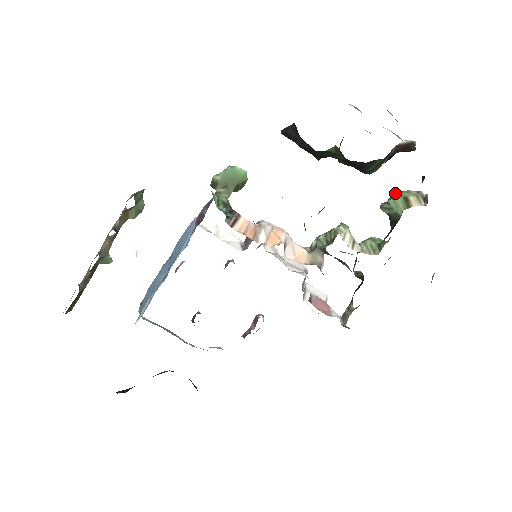
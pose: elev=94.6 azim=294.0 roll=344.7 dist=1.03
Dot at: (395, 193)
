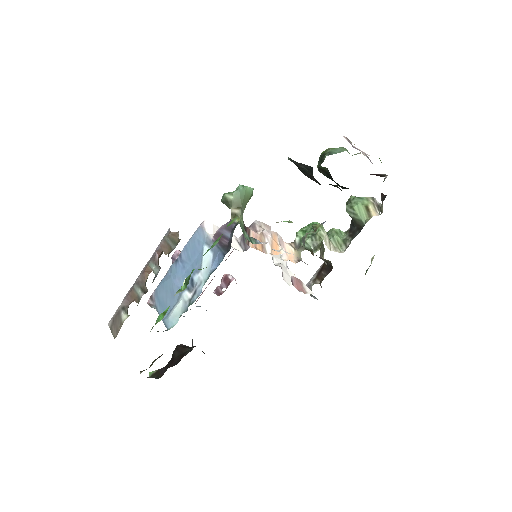
Dot at: (357, 198)
